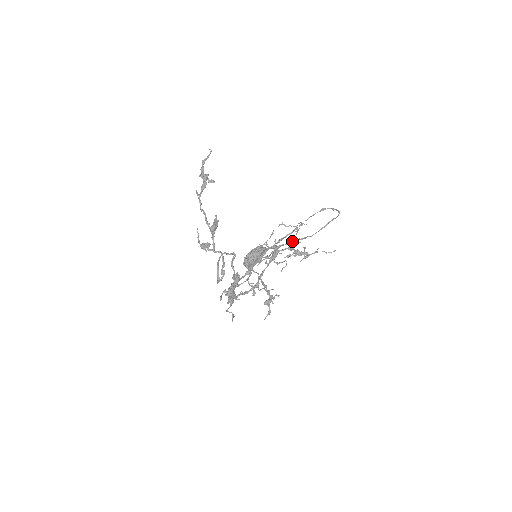
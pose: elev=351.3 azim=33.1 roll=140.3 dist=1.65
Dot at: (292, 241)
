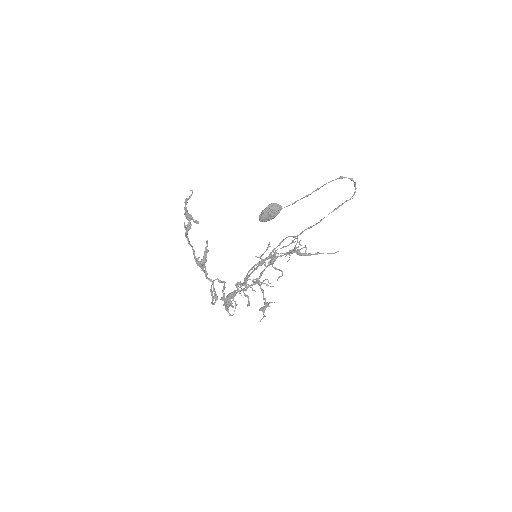
Dot at: occluded
